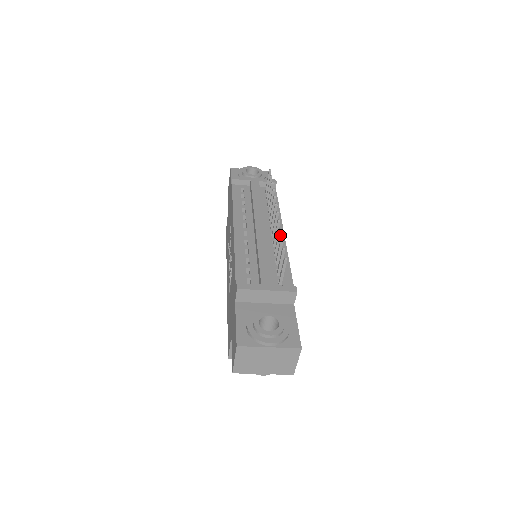
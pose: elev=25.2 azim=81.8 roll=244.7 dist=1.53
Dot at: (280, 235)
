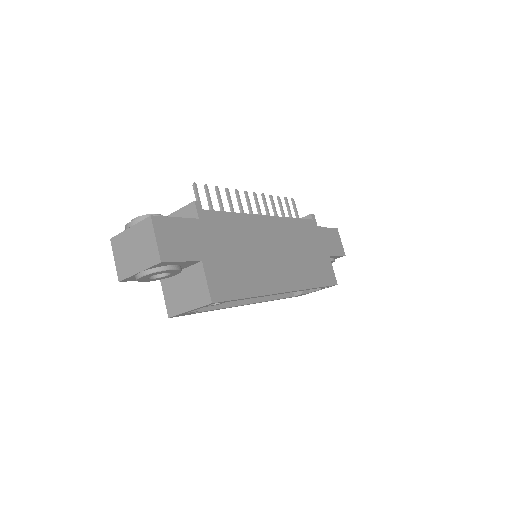
Dot at: (228, 195)
